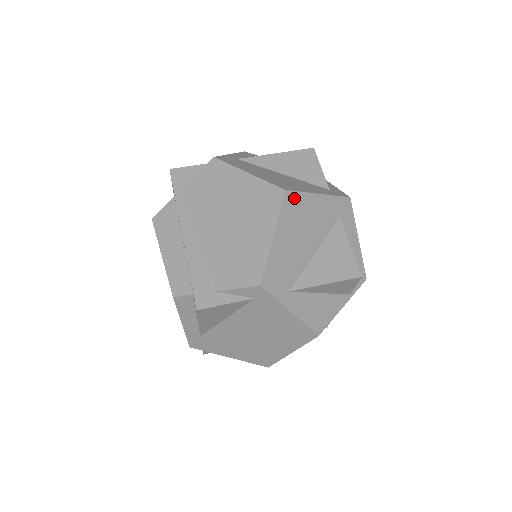
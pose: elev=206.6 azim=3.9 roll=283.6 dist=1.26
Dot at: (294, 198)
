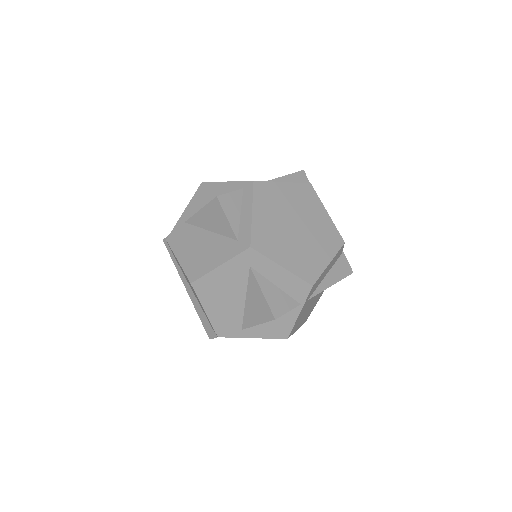
Dot at: (201, 283)
